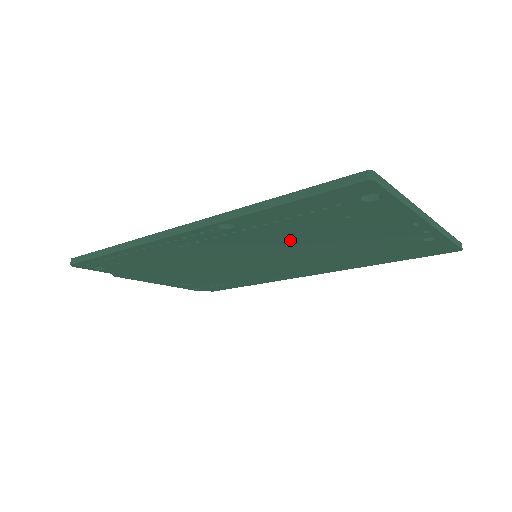
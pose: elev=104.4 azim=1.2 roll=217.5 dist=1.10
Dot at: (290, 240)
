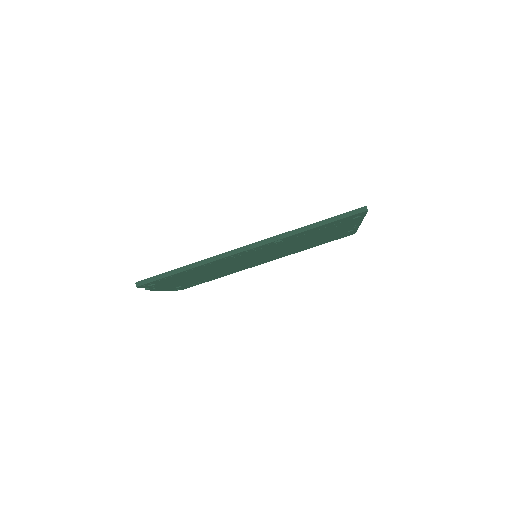
Dot at: (293, 243)
